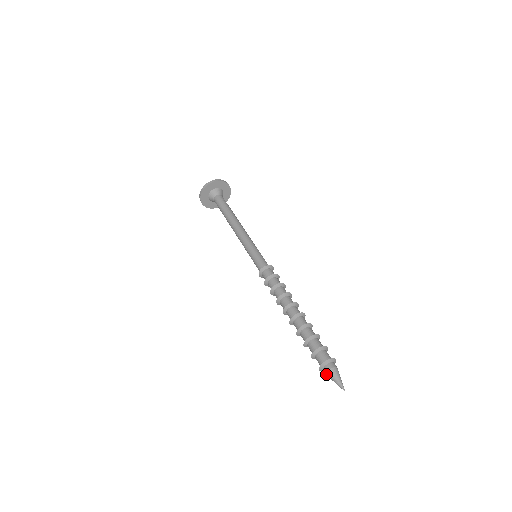
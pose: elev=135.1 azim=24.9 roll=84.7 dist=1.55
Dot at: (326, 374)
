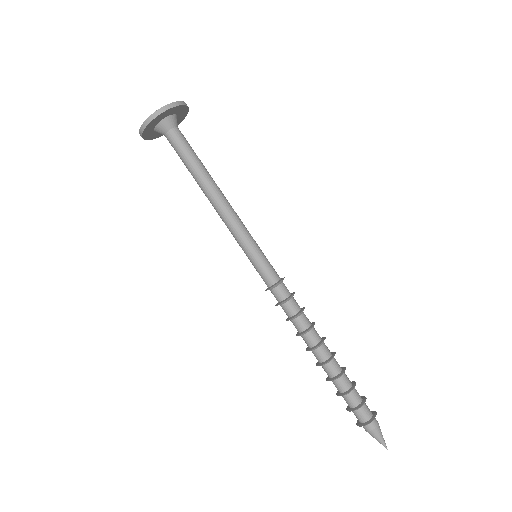
Dot at: (365, 429)
